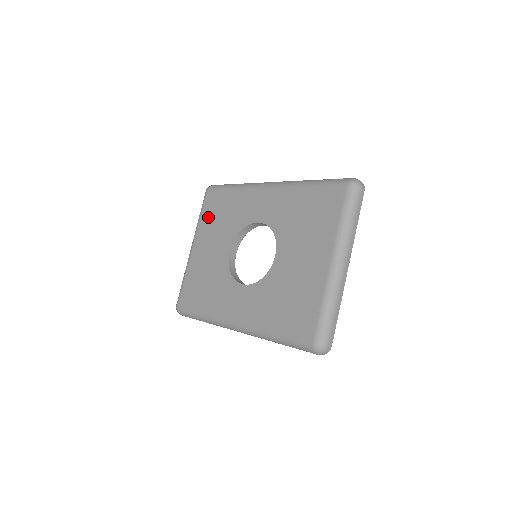
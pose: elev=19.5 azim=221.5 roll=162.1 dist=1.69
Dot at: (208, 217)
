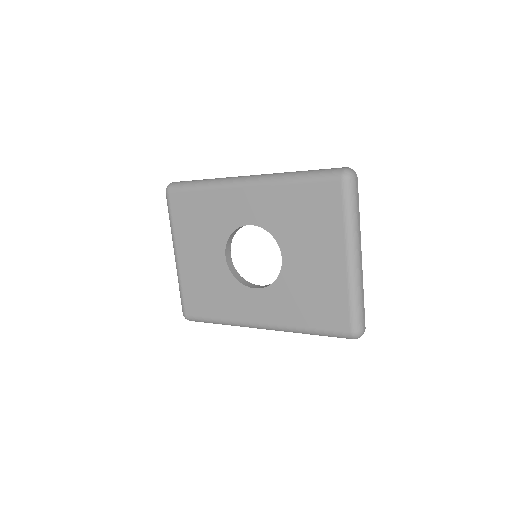
Dot at: (183, 223)
